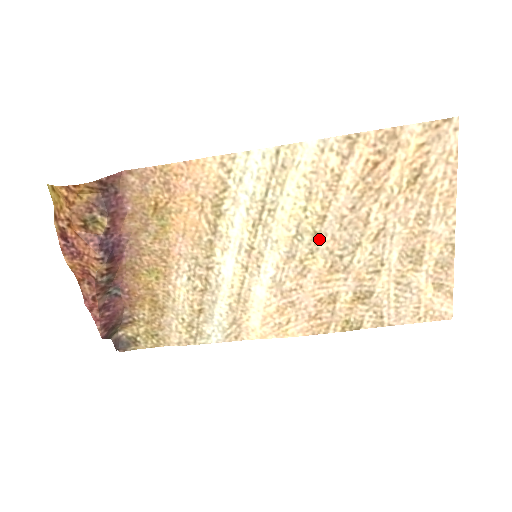
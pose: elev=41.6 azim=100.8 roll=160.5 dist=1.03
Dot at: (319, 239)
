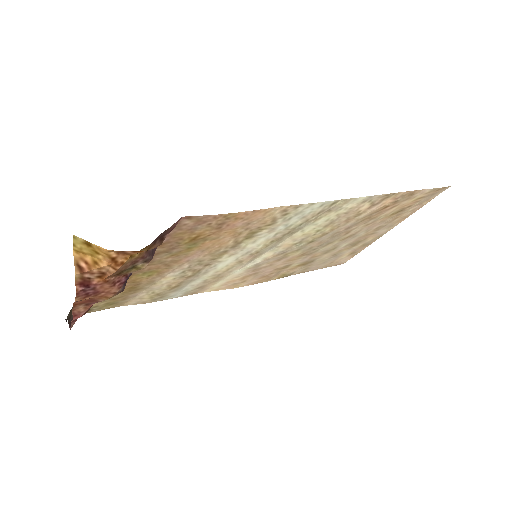
Dot at: (311, 244)
